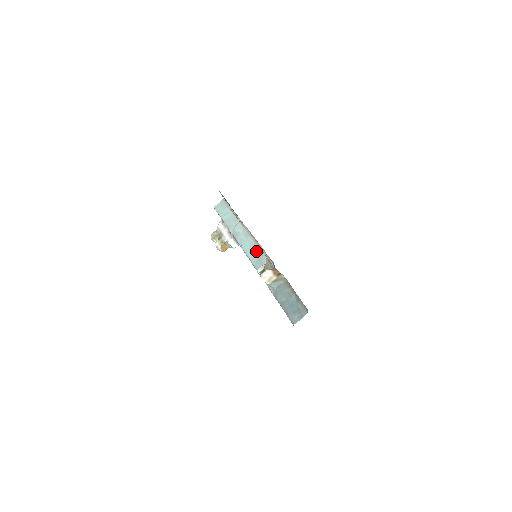
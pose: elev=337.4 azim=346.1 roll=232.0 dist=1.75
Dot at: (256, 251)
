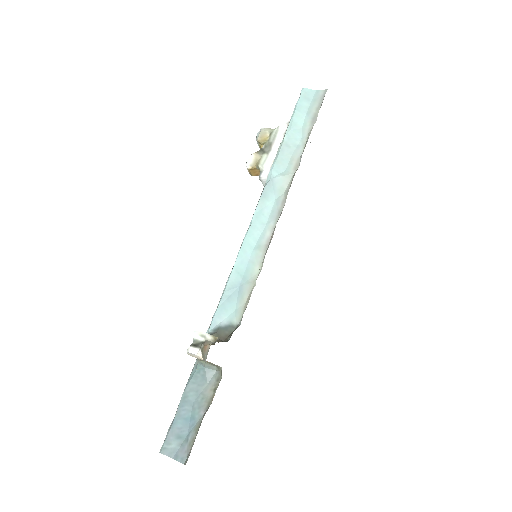
Dot at: (252, 264)
